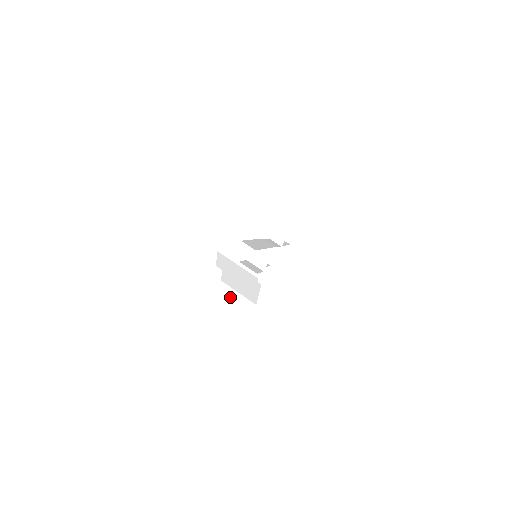
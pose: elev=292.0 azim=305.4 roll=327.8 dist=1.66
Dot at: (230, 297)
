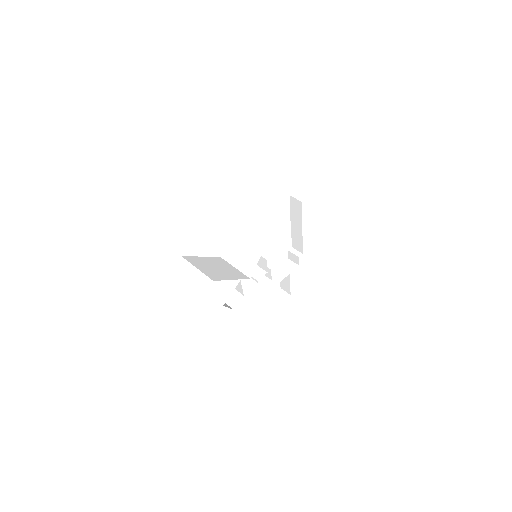
Dot at: (226, 265)
